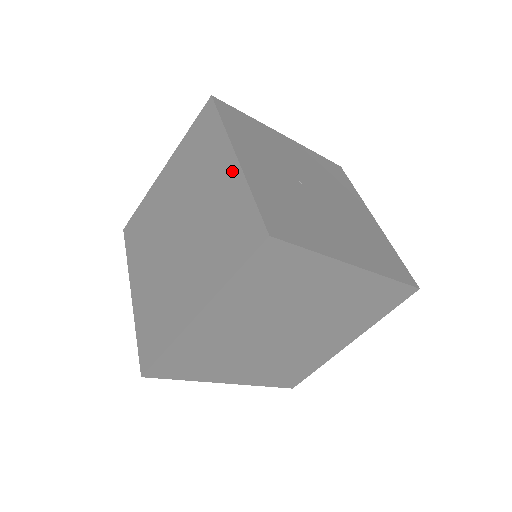
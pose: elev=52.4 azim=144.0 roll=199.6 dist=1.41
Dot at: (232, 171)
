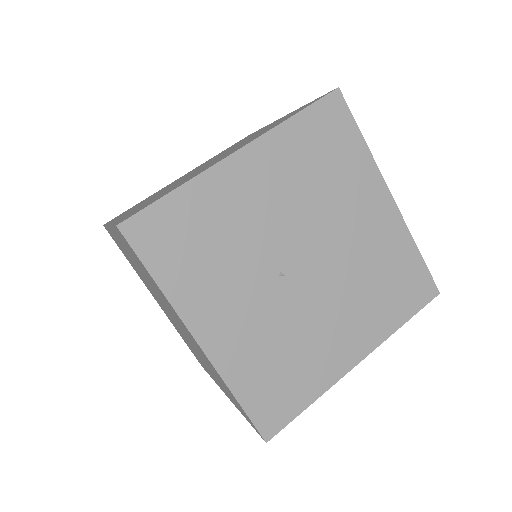
Dot at: occluded
